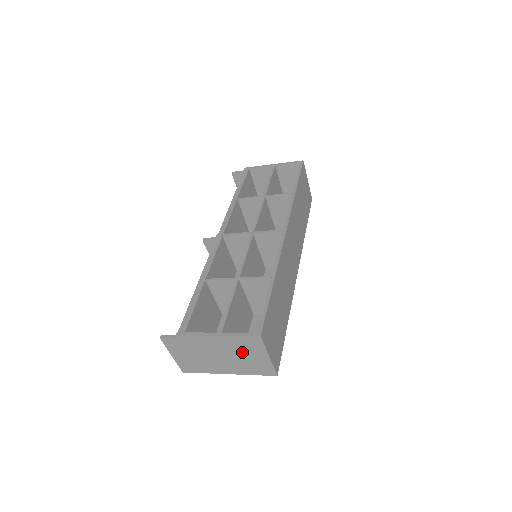
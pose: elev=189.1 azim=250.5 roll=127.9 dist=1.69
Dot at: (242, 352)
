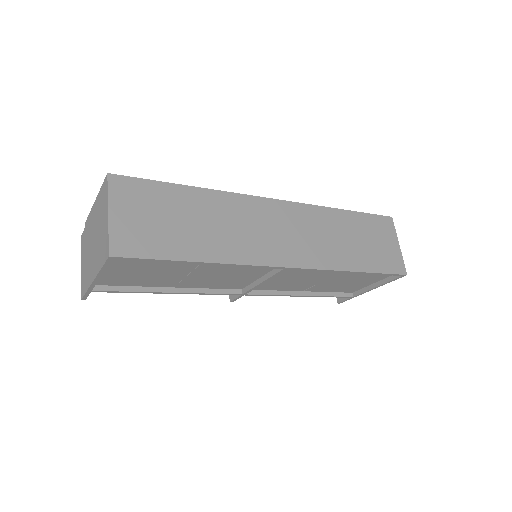
Dot at: (100, 220)
